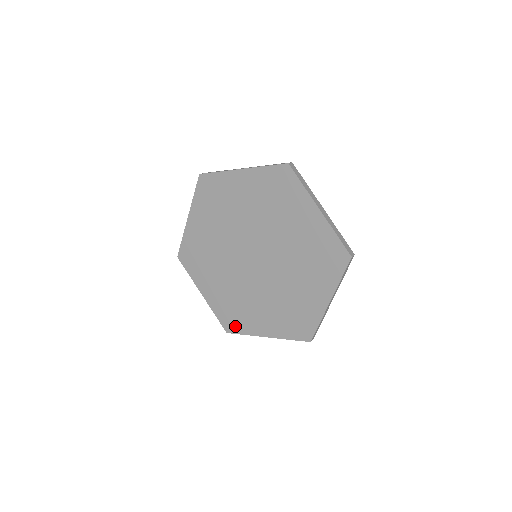
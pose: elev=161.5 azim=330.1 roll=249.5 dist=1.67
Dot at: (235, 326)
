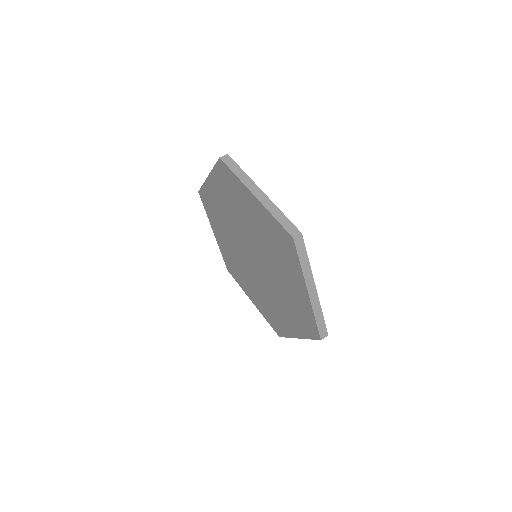
Dot at: (233, 274)
